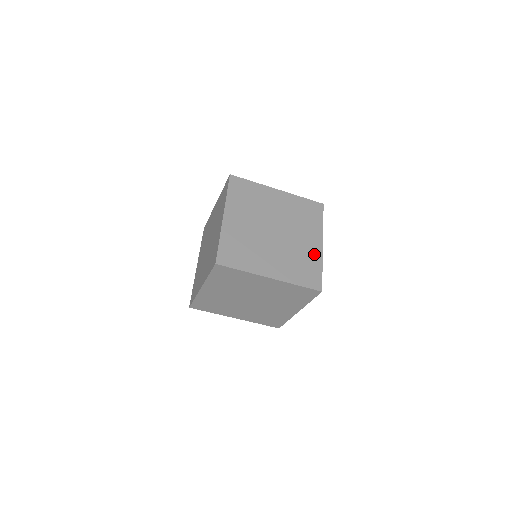
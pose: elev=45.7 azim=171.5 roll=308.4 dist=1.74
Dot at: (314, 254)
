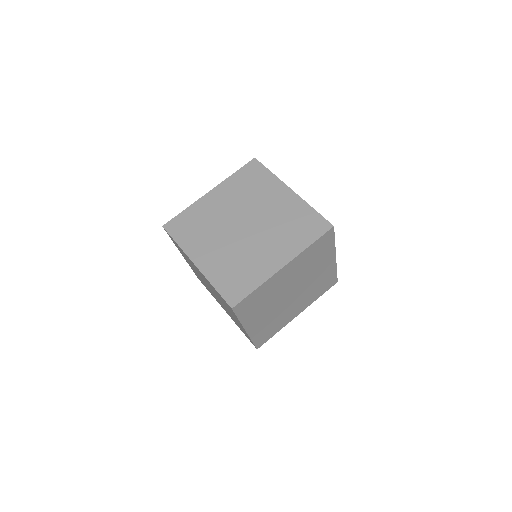
Dot at: (263, 269)
